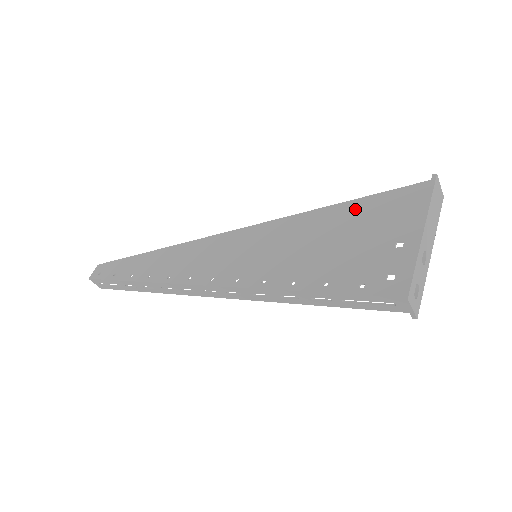
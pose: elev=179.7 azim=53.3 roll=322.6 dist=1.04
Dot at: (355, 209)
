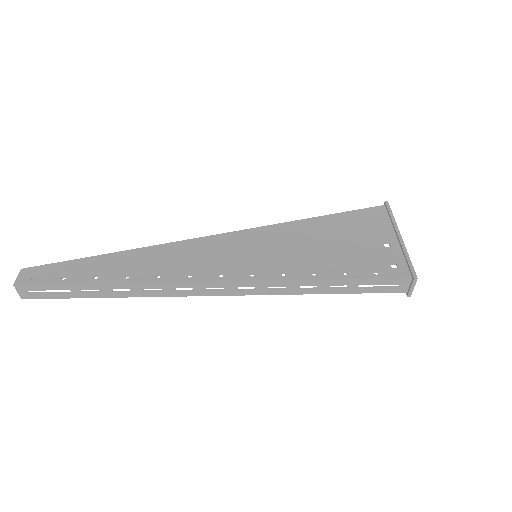
Dot at: (336, 221)
